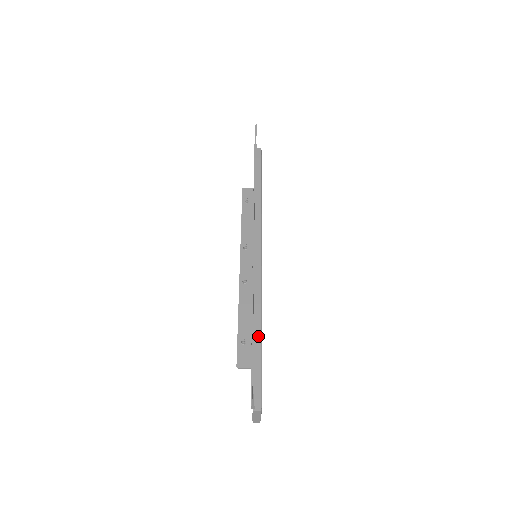
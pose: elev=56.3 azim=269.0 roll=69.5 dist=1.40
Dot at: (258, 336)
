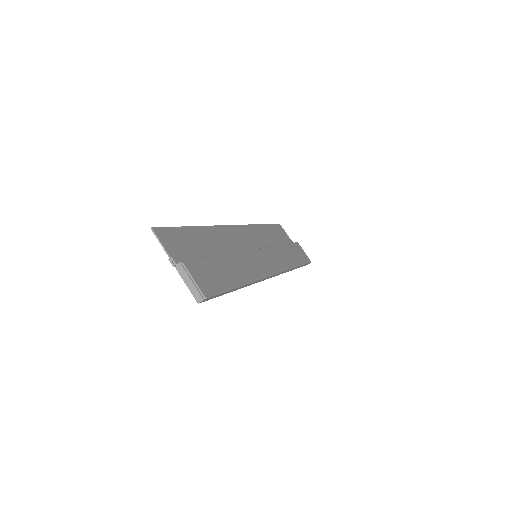
Dot at: occluded
